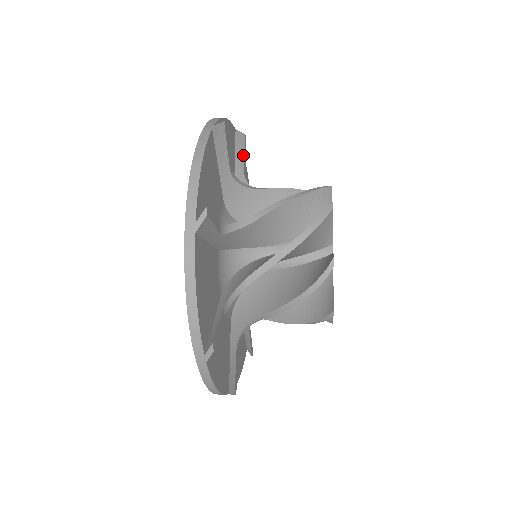
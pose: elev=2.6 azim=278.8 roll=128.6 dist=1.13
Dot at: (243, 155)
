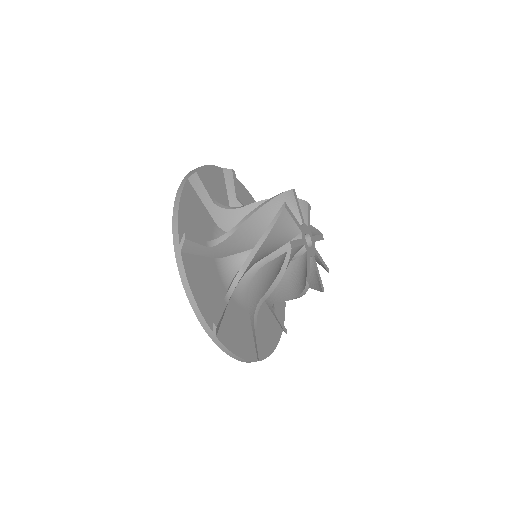
Dot at: occluded
